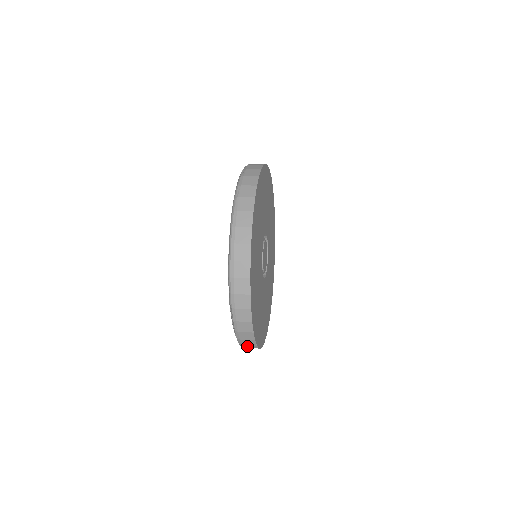
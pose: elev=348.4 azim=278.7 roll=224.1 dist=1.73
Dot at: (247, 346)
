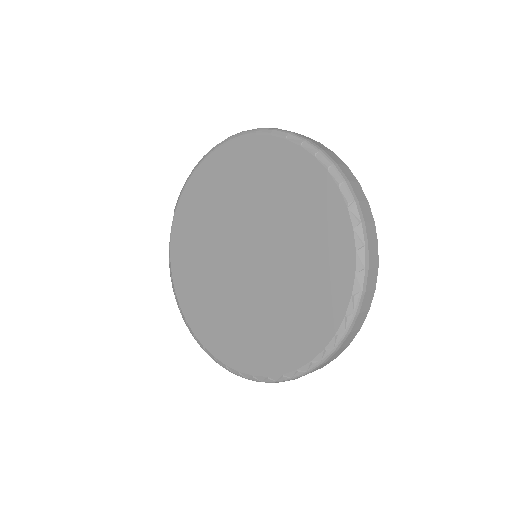
Dot at: (364, 302)
